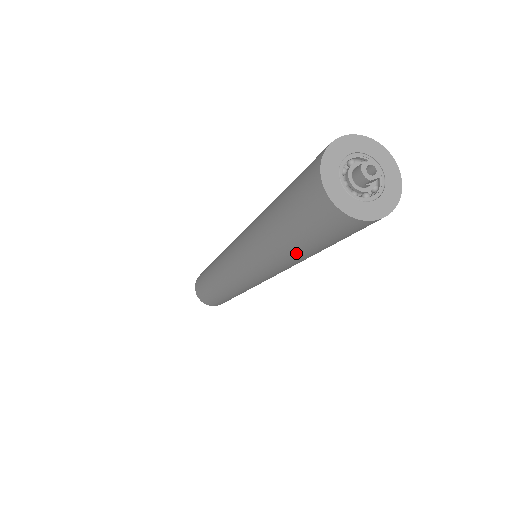
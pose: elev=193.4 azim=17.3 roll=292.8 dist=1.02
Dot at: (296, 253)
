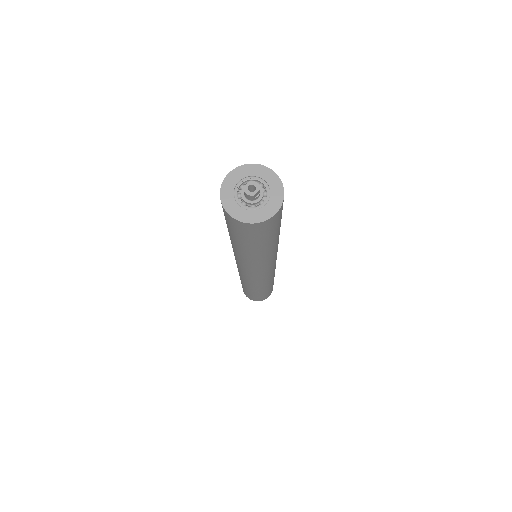
Dot at: (260, 251)
